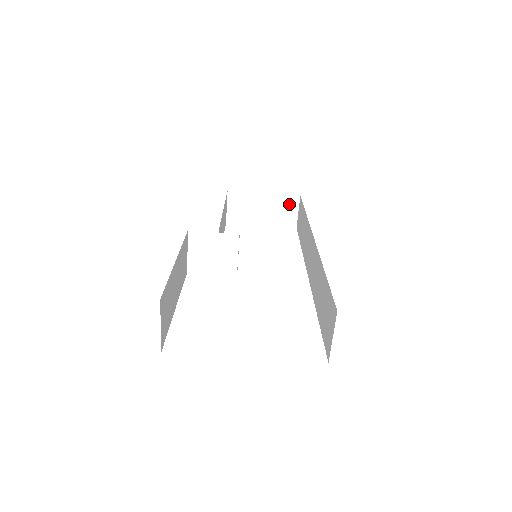
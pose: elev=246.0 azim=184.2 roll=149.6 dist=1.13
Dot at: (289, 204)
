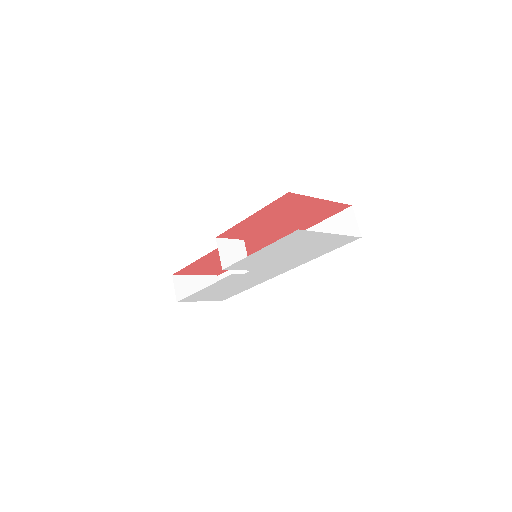
Dot at: occluded
